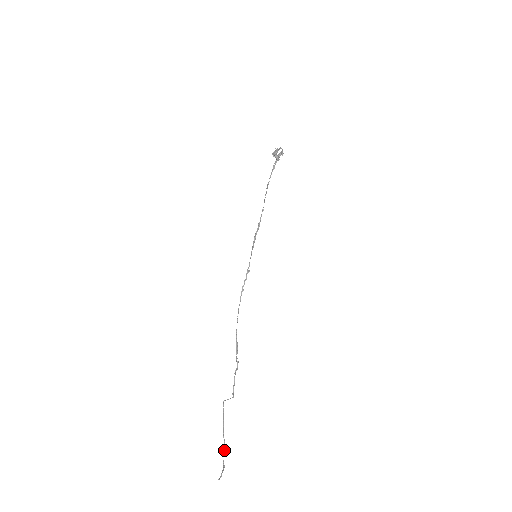
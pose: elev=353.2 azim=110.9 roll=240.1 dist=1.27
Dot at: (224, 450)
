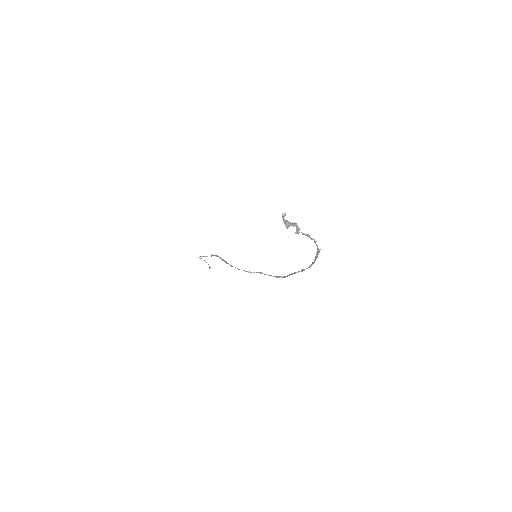
Dot at: occluded
